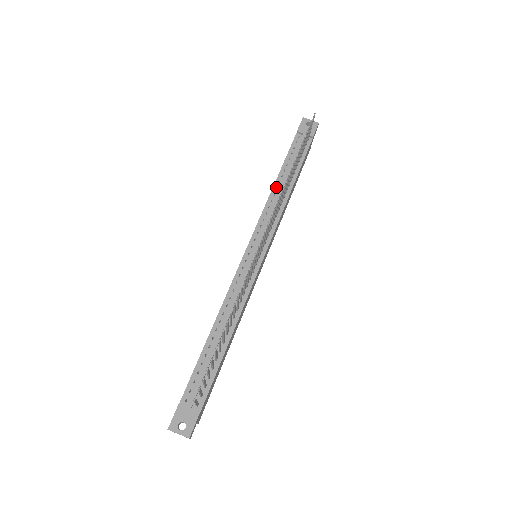
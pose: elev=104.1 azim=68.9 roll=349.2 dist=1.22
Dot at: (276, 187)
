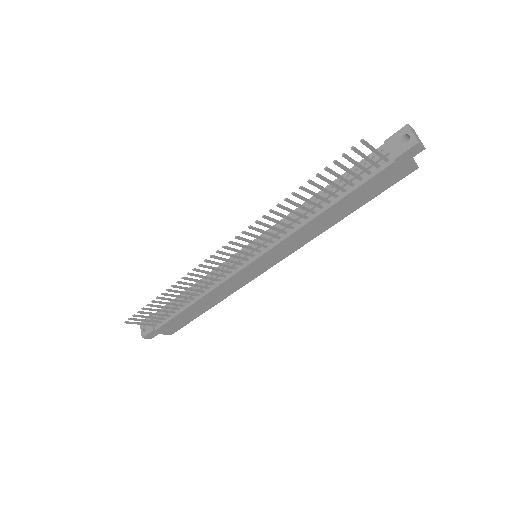
Dot at: occluded
